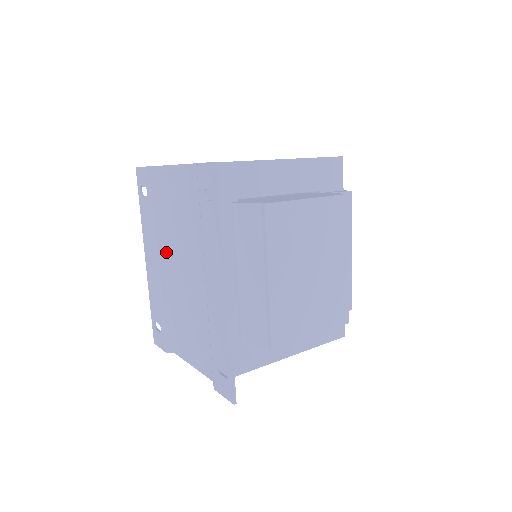
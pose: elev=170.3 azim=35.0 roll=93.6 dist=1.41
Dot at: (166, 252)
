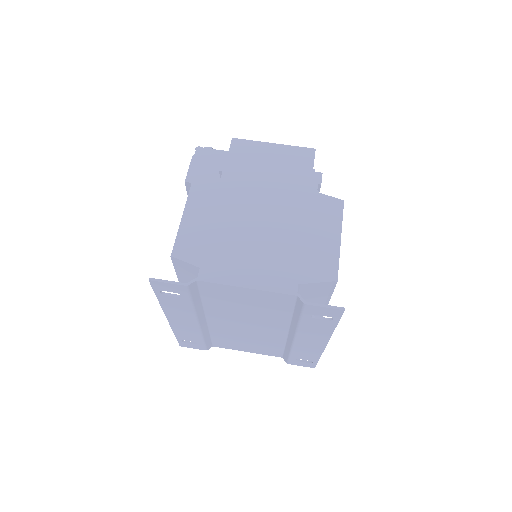
Dot at: (208, 316)
